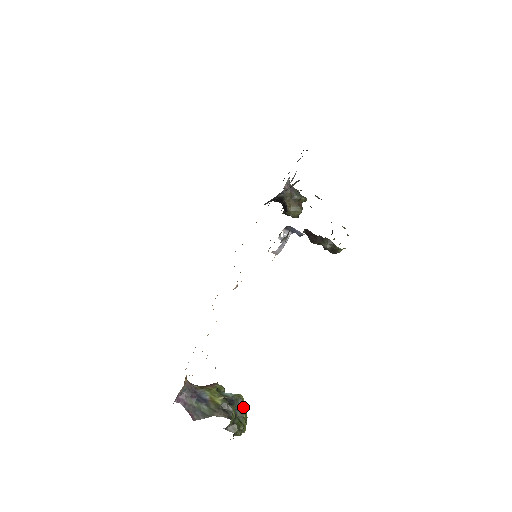
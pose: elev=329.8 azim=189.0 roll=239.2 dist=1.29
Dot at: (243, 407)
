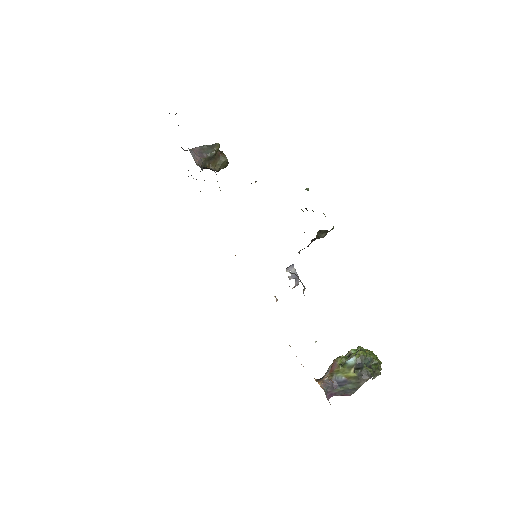
Dot at: (368, 358)
